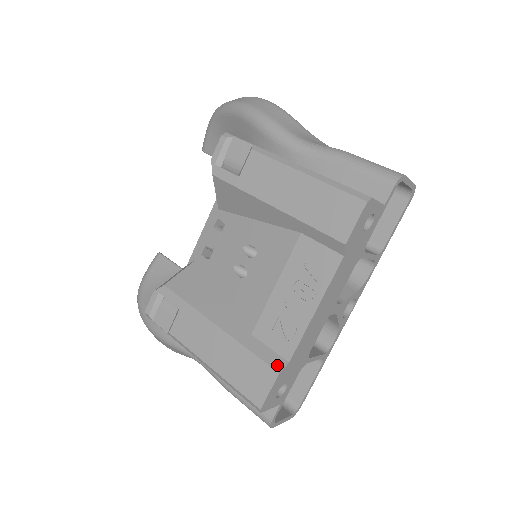
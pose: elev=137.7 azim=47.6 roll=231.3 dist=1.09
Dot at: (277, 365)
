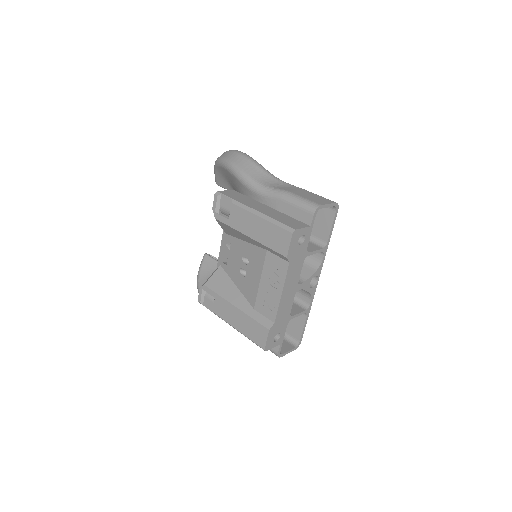
Dot at: (268, 325)
